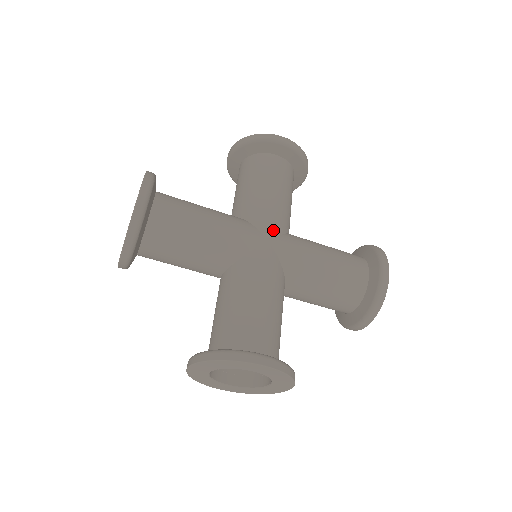
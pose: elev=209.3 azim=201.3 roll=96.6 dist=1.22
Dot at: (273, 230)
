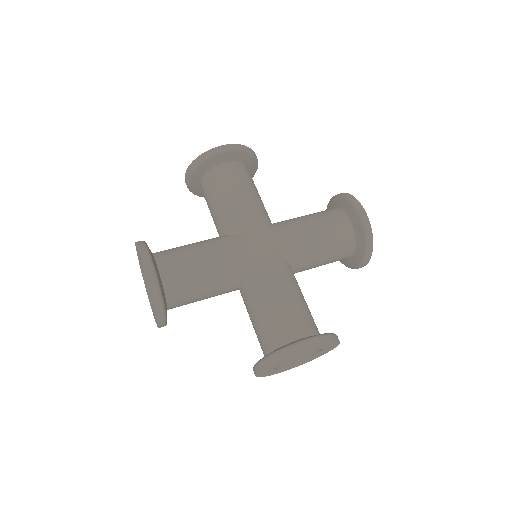
Dot at: (259, 231)
